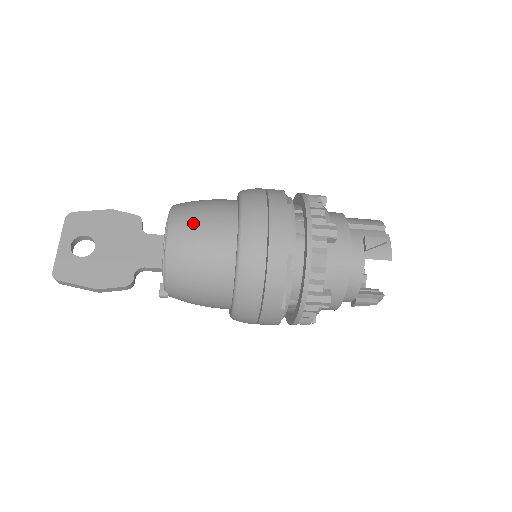
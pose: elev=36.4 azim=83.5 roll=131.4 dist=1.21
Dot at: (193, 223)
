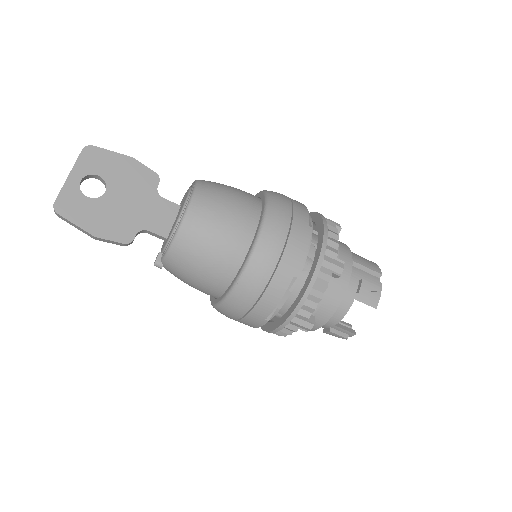
Dot at: (215, 211)
